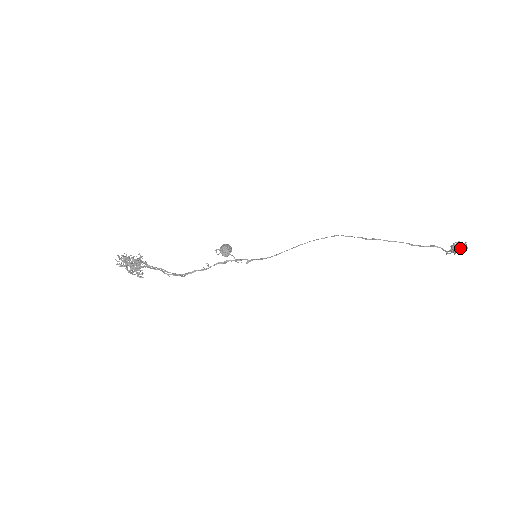
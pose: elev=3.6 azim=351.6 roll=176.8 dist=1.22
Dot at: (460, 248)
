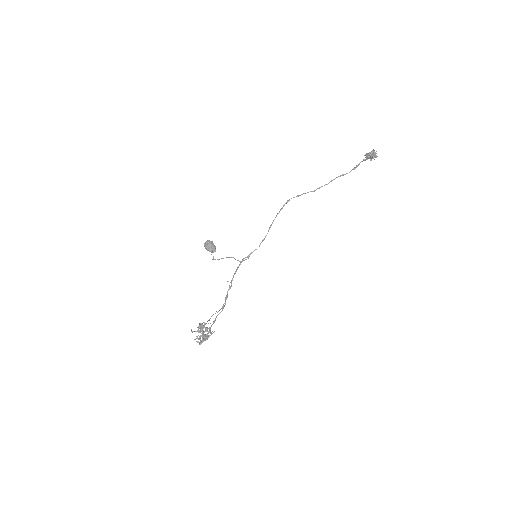
Dot at: occluded
